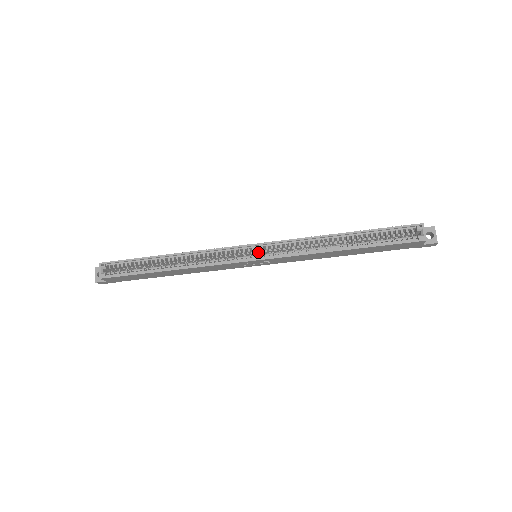
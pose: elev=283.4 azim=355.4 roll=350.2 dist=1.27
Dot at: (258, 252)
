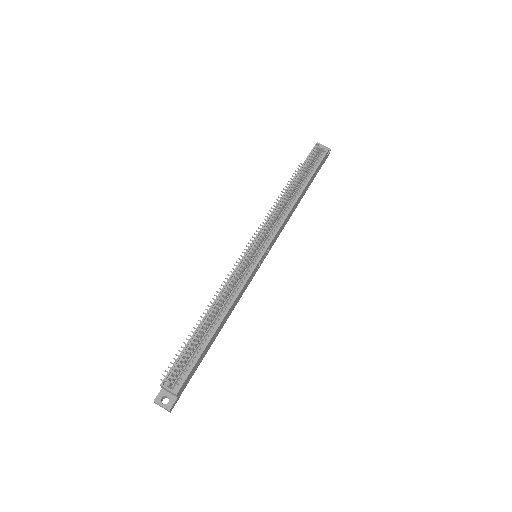
Dot at: (256, 250)
